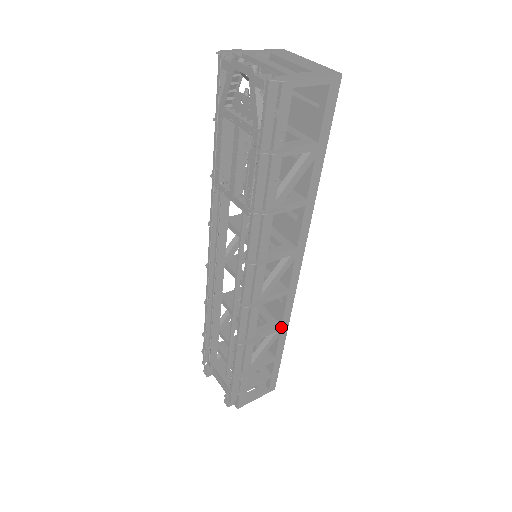
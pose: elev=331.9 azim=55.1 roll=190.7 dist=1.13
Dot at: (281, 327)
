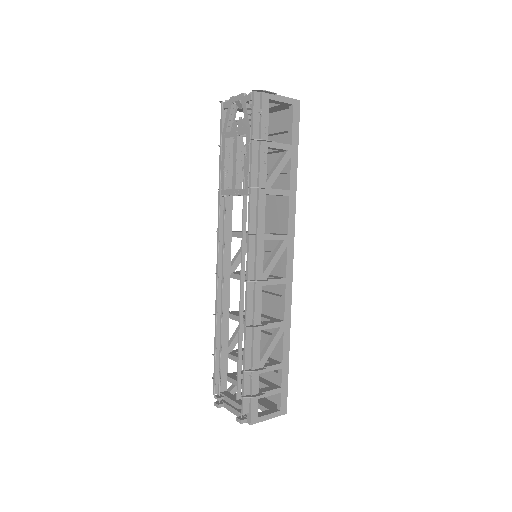
Dot at: (284, 323)
